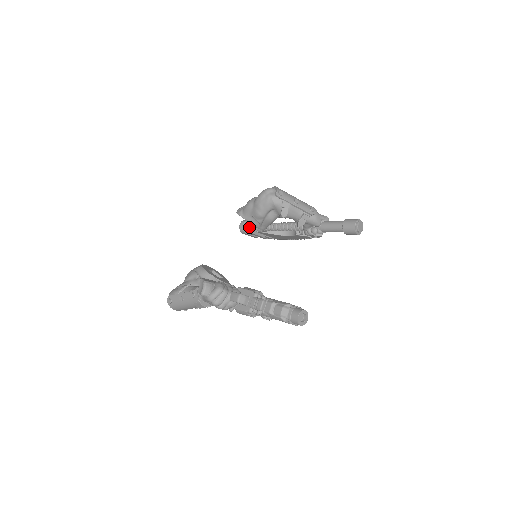
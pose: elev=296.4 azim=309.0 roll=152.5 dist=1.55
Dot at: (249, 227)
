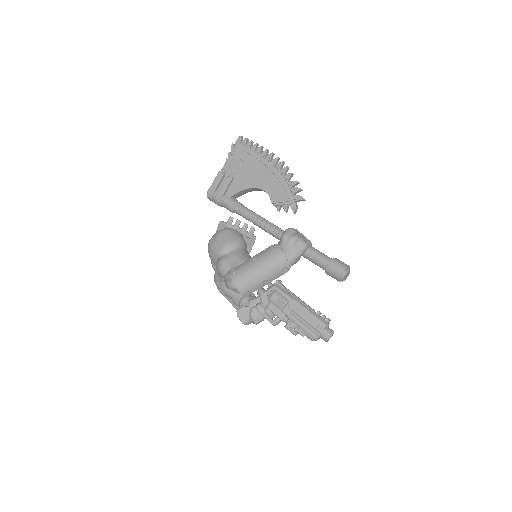
Dot at: occluded
